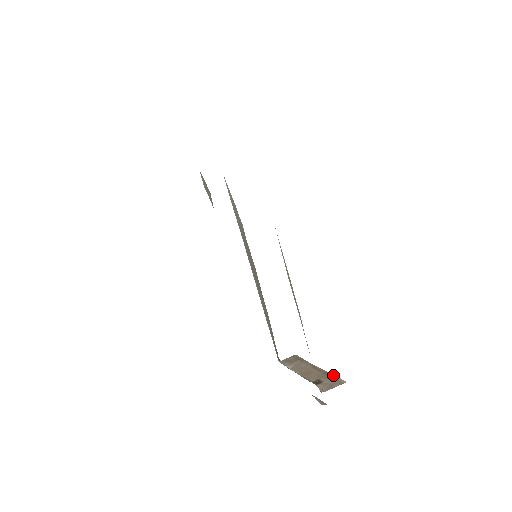
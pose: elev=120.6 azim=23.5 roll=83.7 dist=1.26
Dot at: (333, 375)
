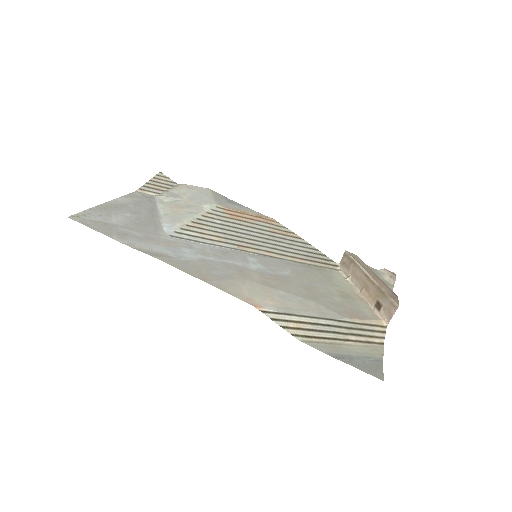
Dot at: (385, 294)
